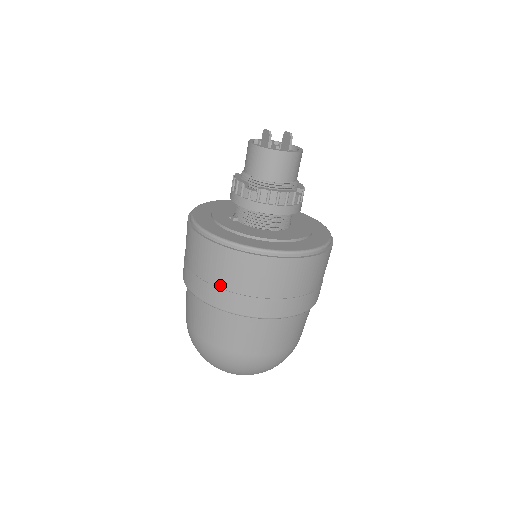
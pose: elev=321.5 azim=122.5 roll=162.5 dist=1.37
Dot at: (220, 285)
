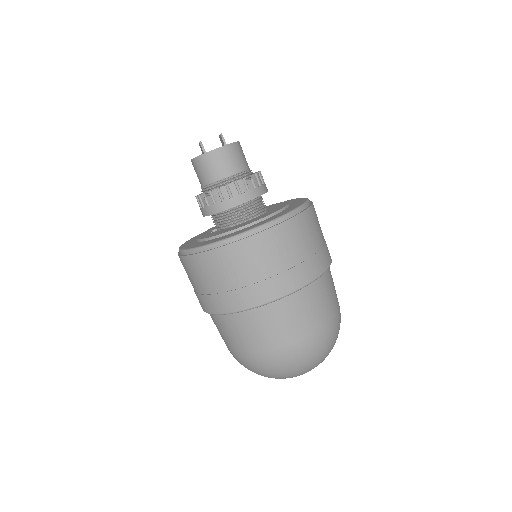
Dot at: (213, 291)
